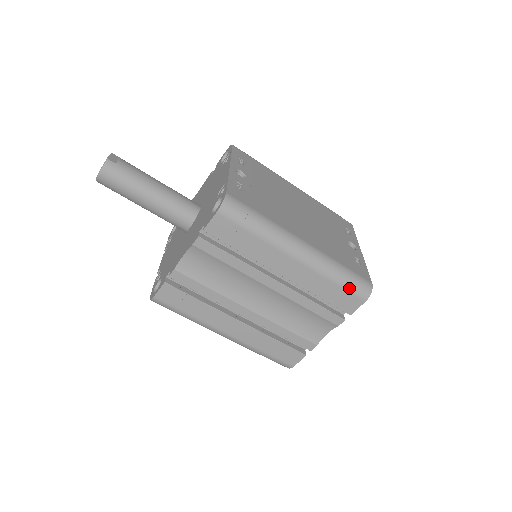
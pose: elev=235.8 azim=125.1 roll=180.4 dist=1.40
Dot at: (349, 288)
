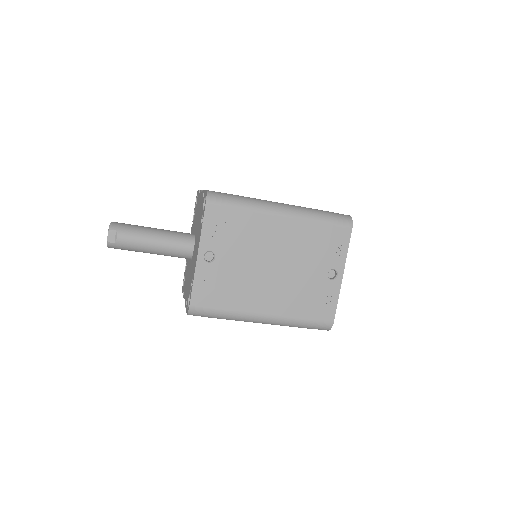
Dot at: (310, 328)
